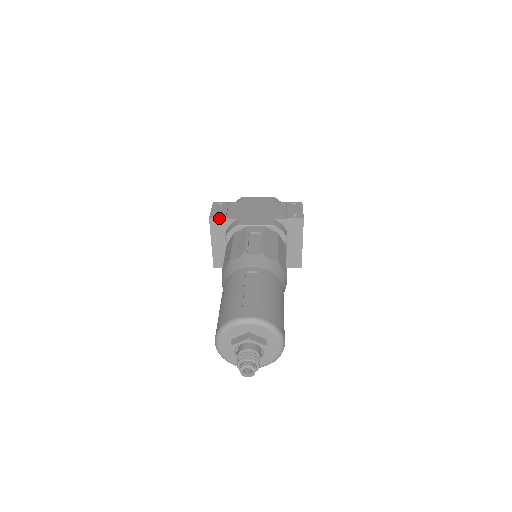
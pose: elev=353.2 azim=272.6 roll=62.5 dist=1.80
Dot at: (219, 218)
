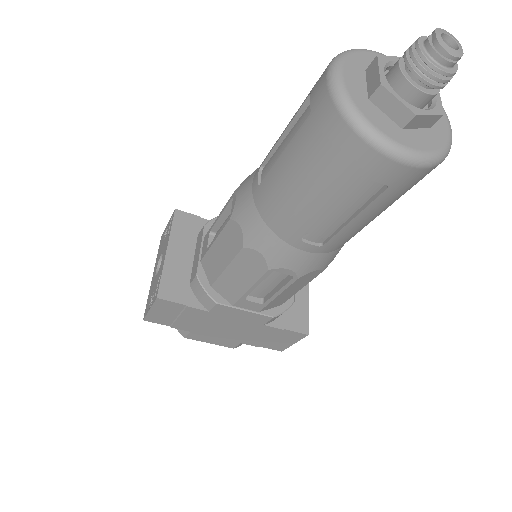
Dot at: (191, 214)
